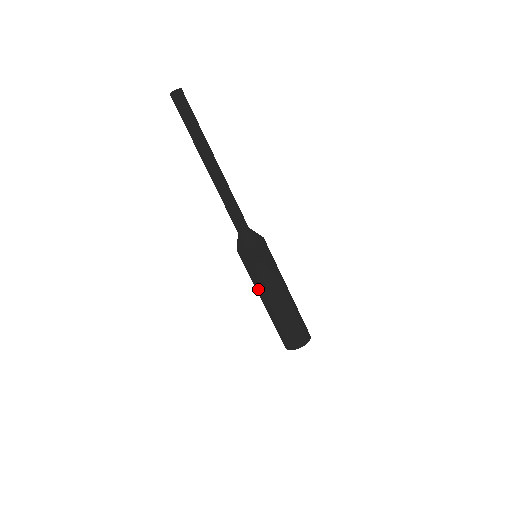
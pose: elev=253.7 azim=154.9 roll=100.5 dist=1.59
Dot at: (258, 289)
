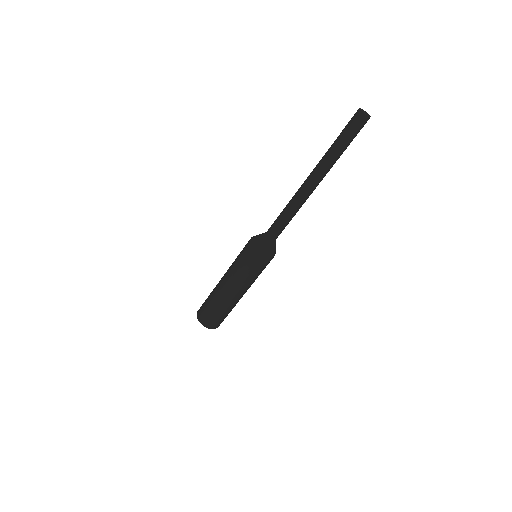
Dot at: (229, 271)
